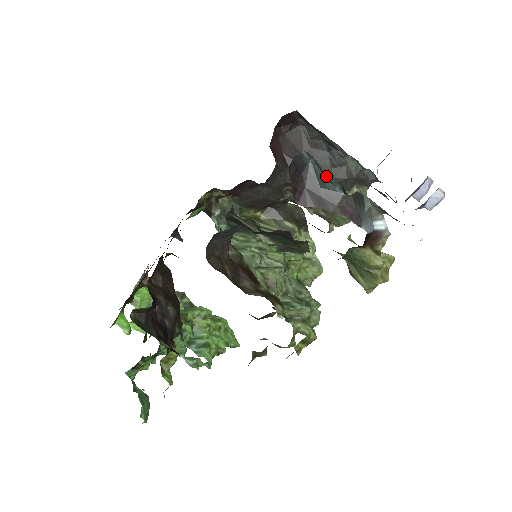
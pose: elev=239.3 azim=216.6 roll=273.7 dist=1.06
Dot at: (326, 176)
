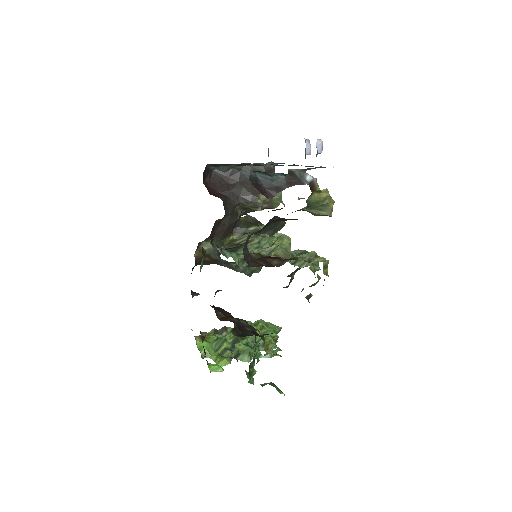
Dot at: (271, 174)
